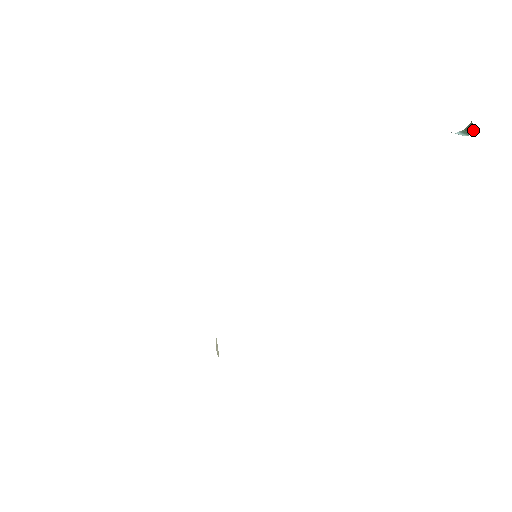
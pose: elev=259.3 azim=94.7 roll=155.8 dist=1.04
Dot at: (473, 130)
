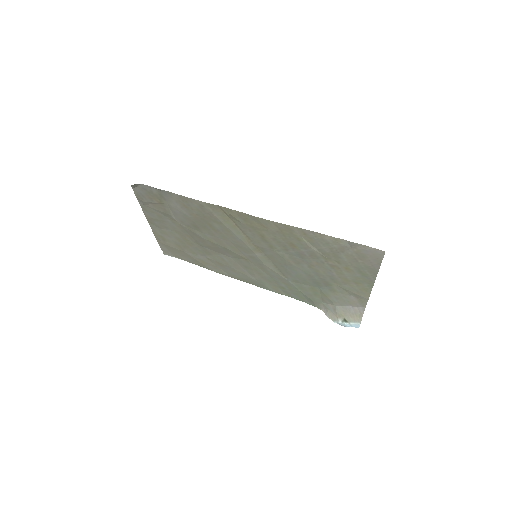
Dot at: occluded
